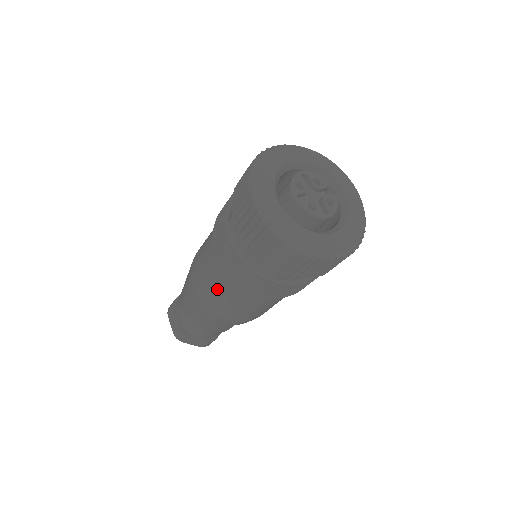
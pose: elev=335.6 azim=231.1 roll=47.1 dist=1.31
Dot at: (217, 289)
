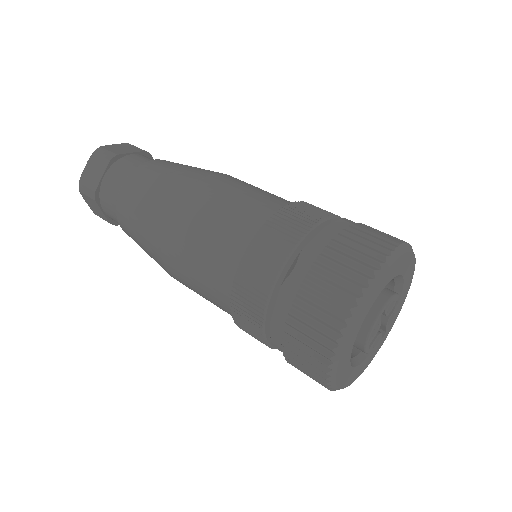
Dot at: occluded
